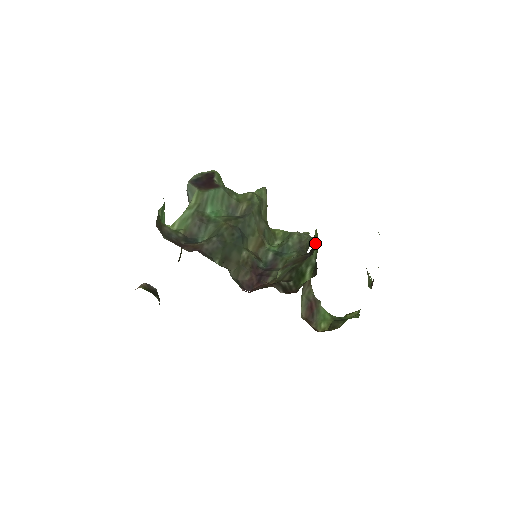
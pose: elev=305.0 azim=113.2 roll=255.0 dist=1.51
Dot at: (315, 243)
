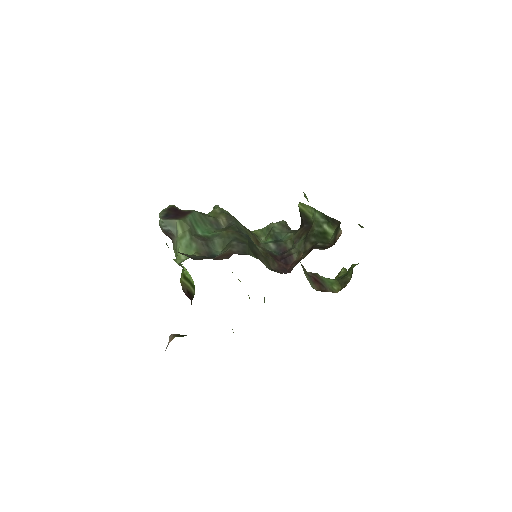
Dot at: (306, 212)
